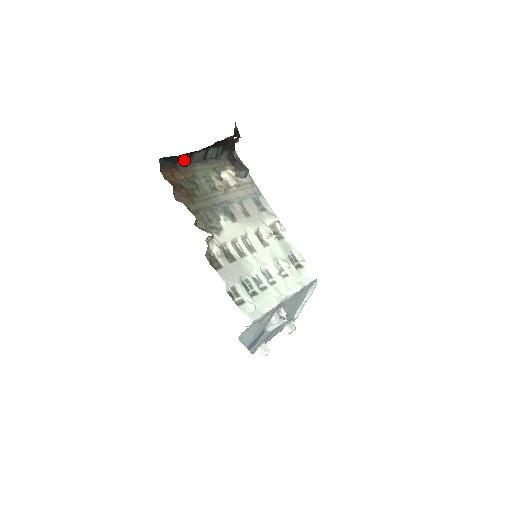
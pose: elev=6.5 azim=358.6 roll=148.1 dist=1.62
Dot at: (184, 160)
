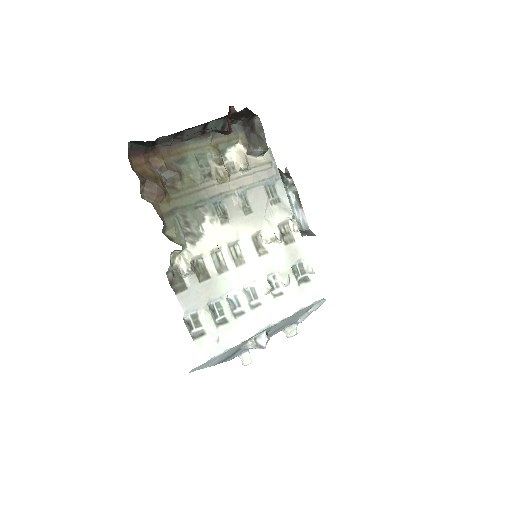
Dot at: (168, 140)
